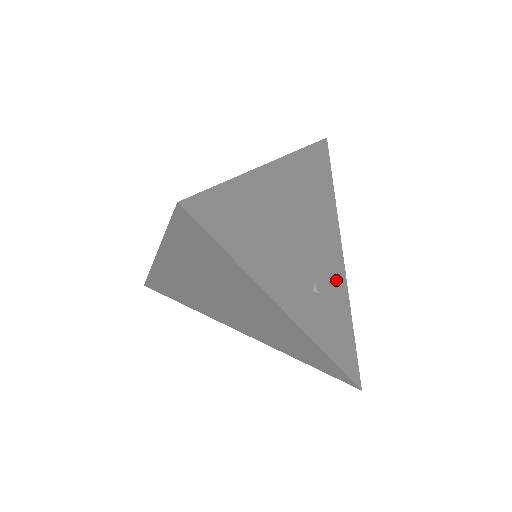
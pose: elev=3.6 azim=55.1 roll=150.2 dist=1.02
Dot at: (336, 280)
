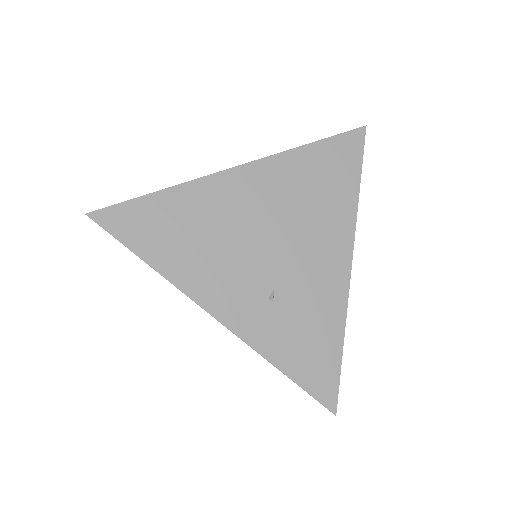
Dot at: (324, 289)
